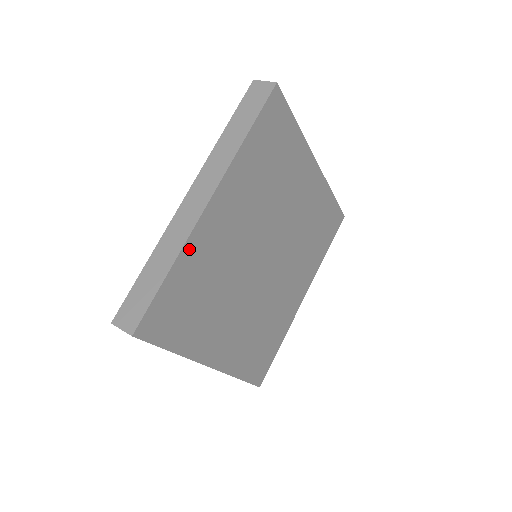
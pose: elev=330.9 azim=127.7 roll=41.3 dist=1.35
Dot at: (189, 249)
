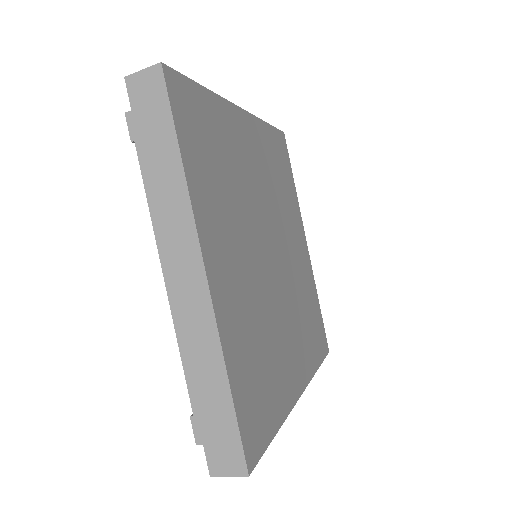
Dot at: (222, 107)
